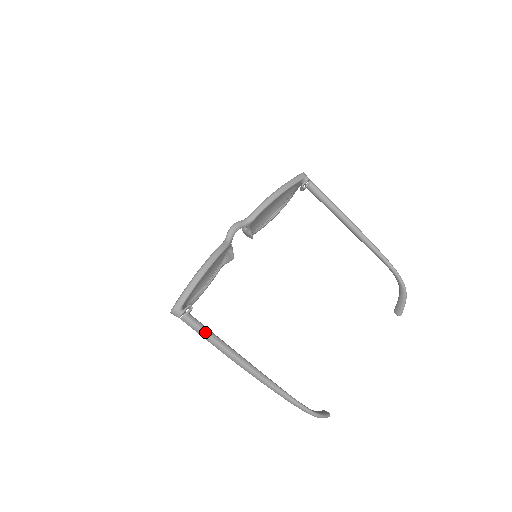
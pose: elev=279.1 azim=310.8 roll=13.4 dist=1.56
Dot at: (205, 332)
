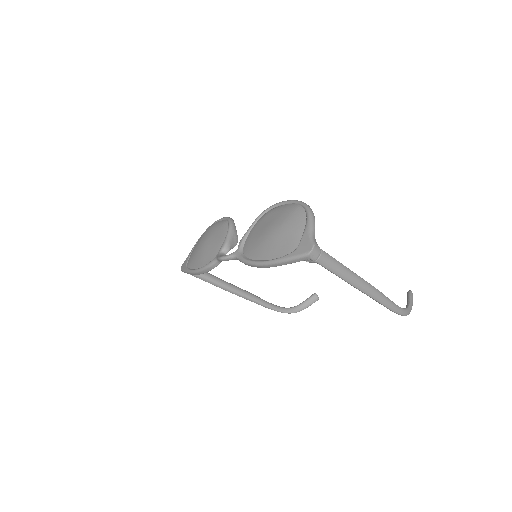
Dot at: occluded
